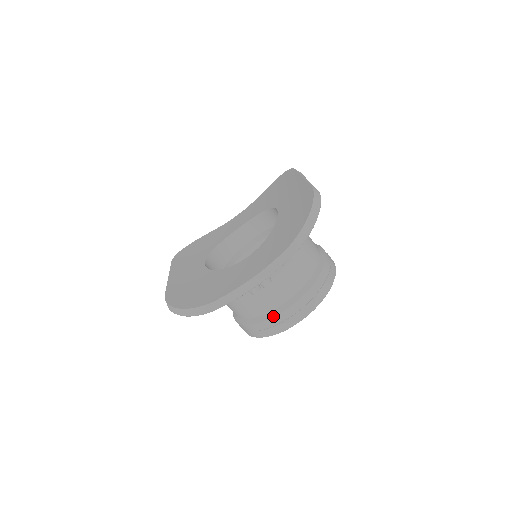
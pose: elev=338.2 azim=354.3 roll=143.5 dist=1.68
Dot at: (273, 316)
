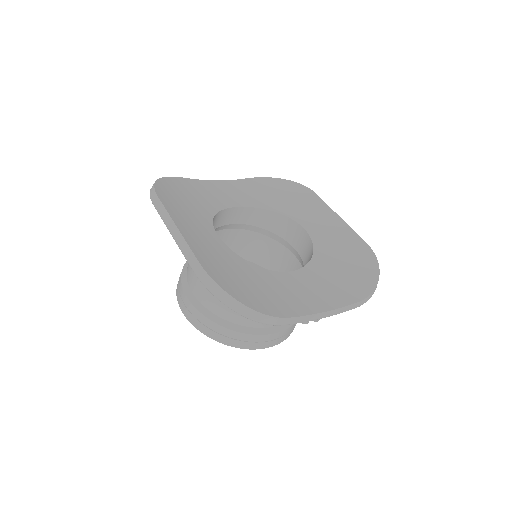
Dot at: (261, 334)
